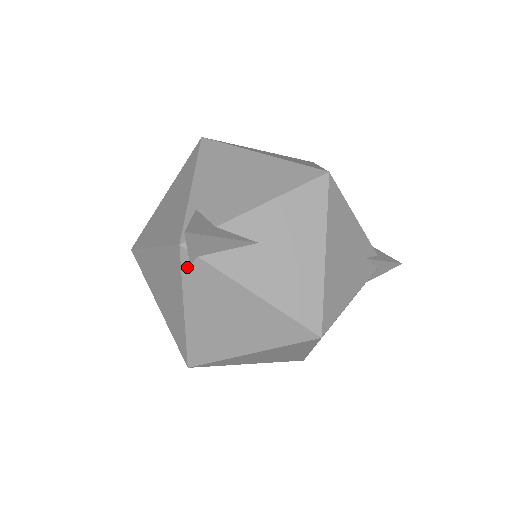
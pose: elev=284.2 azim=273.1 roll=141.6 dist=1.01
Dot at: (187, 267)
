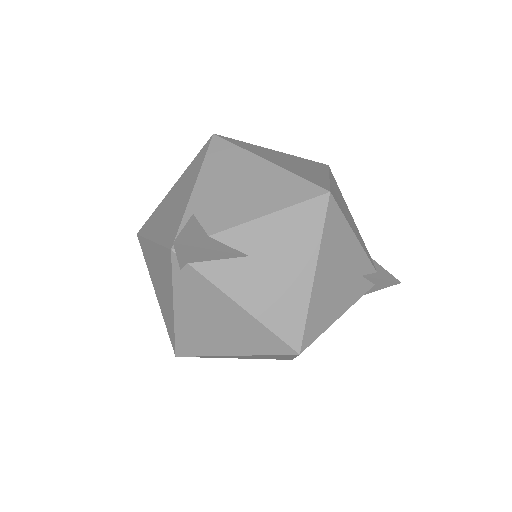
Dot at: (177, 270)
